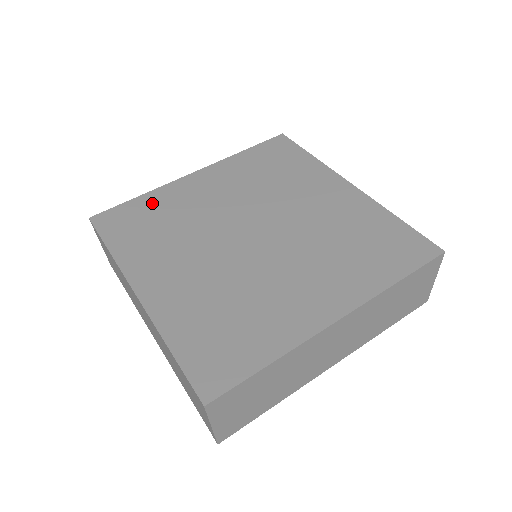
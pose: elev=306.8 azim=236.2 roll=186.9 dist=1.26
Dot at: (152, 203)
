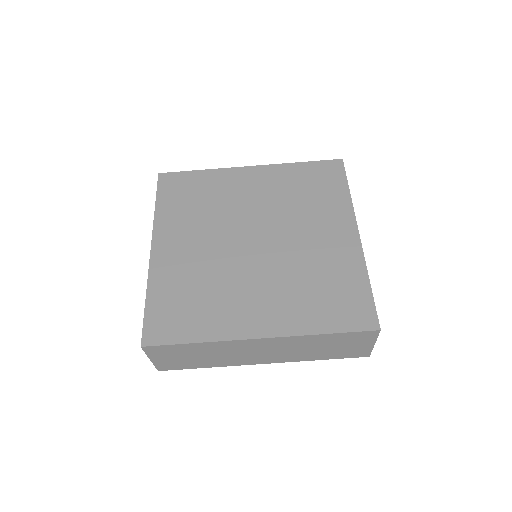
Dot at: (205, 180)
